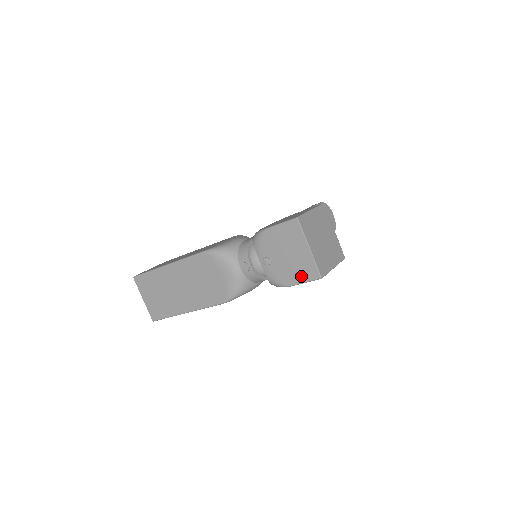
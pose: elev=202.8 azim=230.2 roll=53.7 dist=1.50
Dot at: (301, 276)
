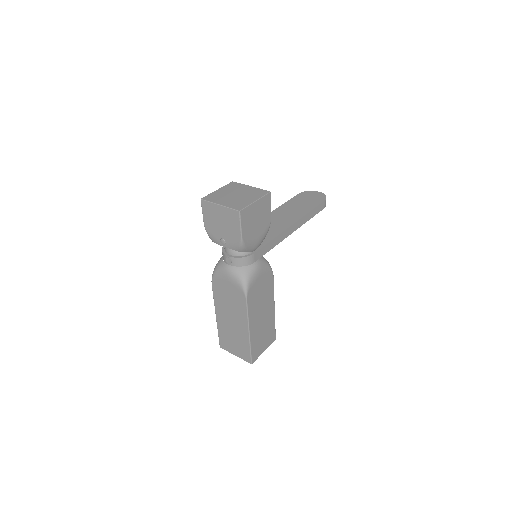
Dot at: (235, 225)
